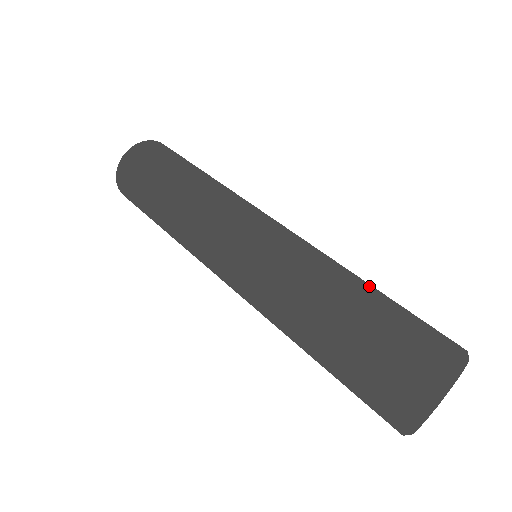
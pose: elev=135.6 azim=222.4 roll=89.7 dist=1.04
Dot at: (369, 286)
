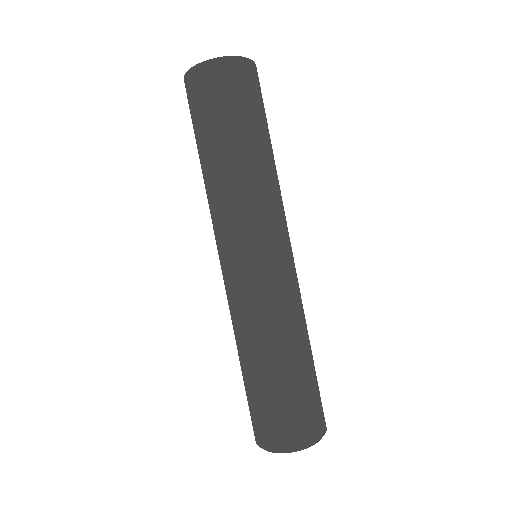
Dot at: (292, 364)
